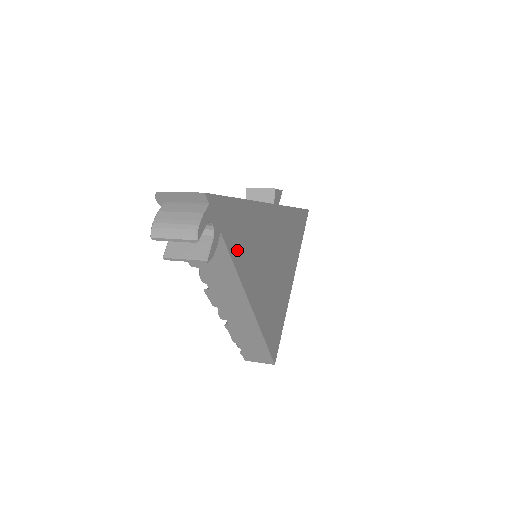
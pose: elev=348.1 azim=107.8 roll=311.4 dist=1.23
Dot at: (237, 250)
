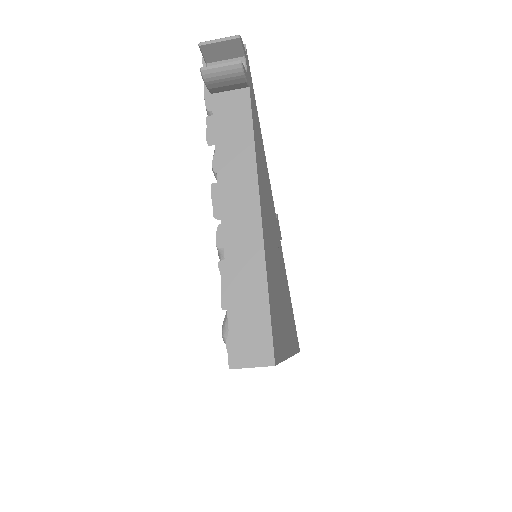
Dot at: (255, 134)
